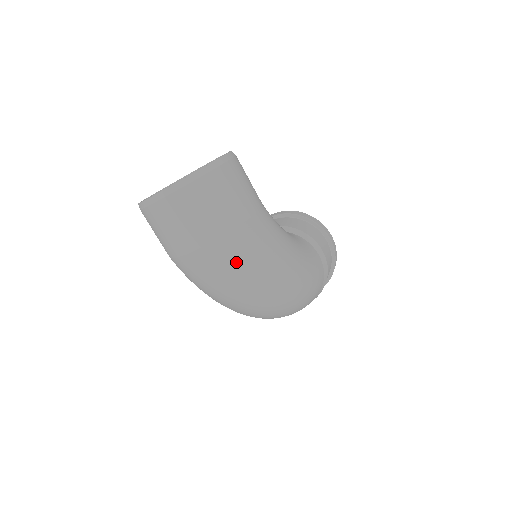
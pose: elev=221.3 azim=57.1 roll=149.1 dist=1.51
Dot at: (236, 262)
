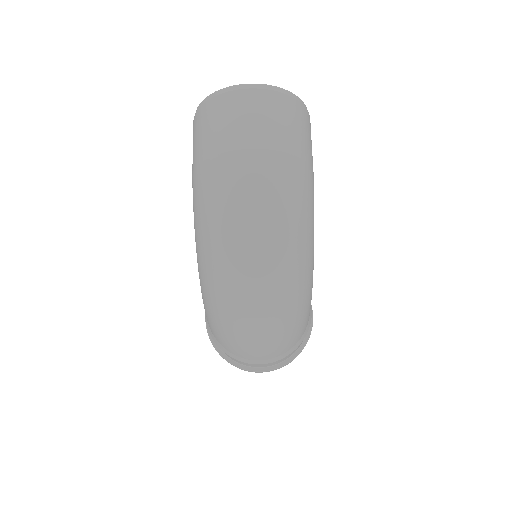
Dot at: (281, 188)
